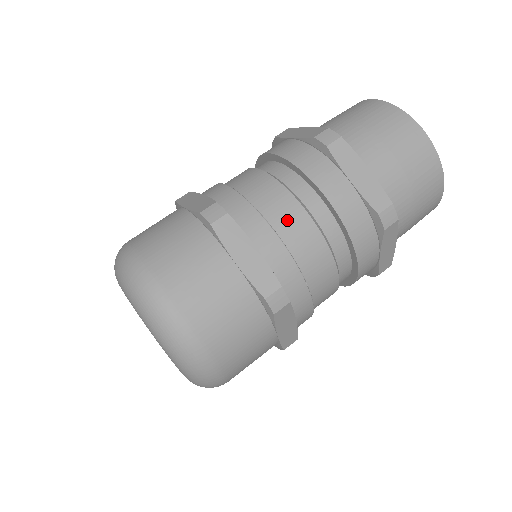
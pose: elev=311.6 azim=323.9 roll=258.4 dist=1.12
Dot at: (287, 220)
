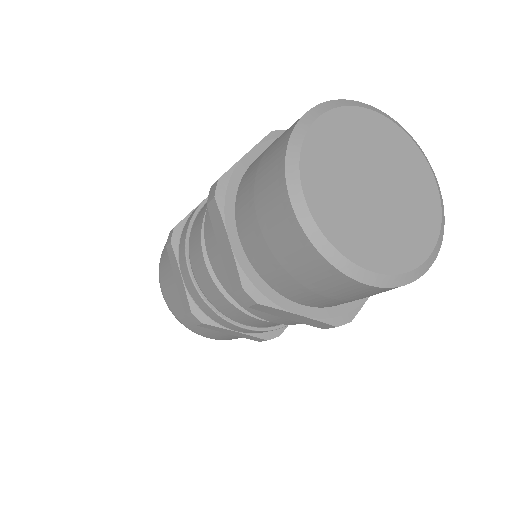
Dot at: (196, 261)
